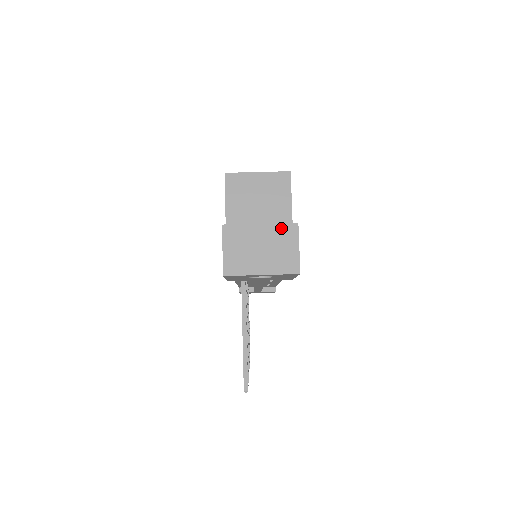
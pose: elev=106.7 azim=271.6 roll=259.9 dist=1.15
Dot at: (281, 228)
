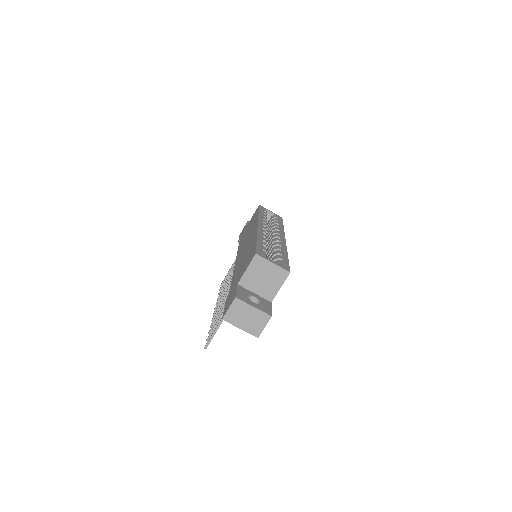
Dot at: (262, 314)
